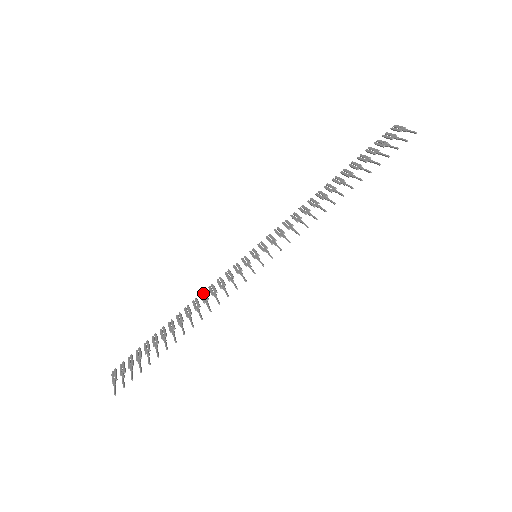
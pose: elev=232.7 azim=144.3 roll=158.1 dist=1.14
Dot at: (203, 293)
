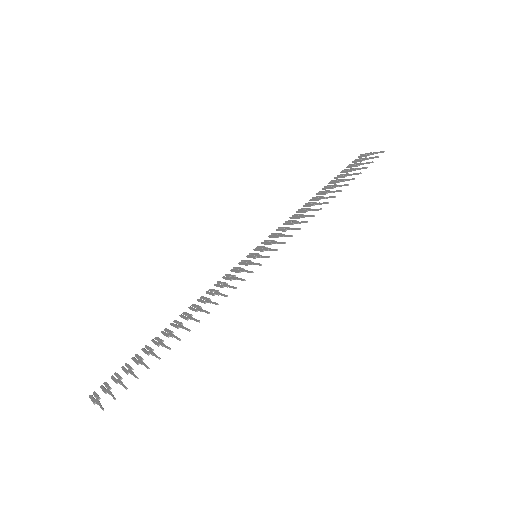
Dot at: (201, 297)
